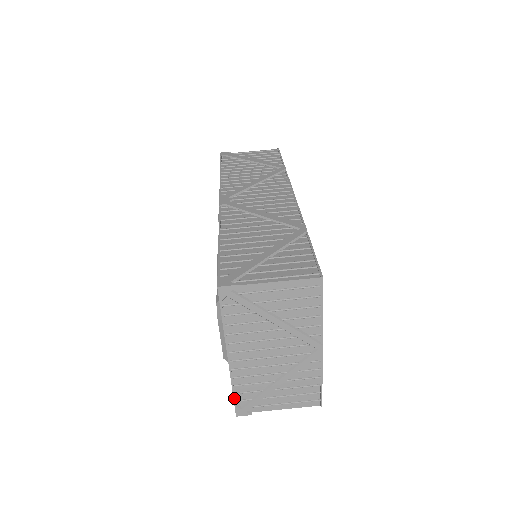
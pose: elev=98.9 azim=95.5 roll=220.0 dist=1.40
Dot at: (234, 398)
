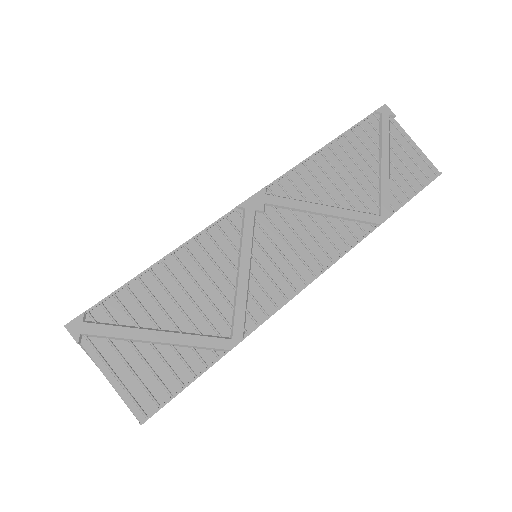
Dot at: occluded
